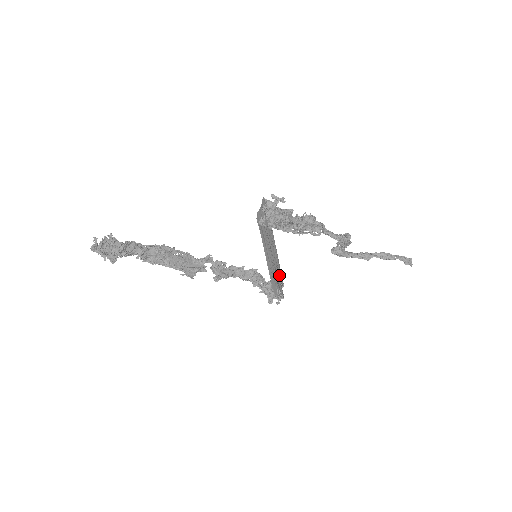
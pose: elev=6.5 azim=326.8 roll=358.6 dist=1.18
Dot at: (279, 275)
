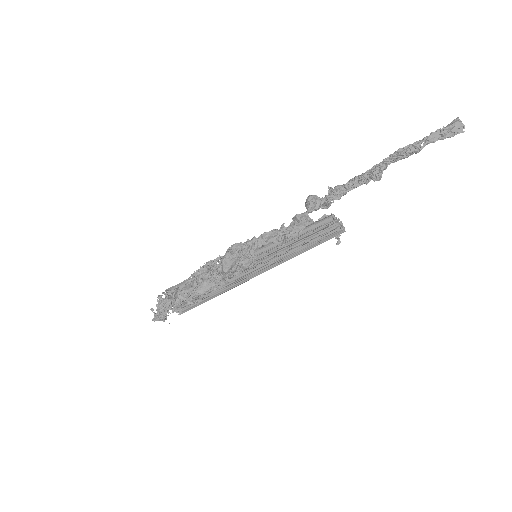
Dot at: (315, 222)
